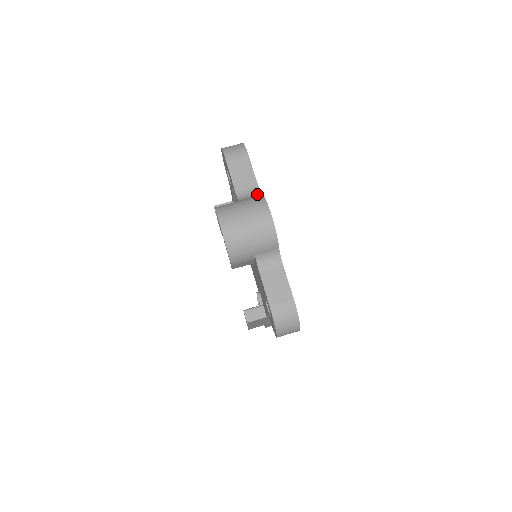
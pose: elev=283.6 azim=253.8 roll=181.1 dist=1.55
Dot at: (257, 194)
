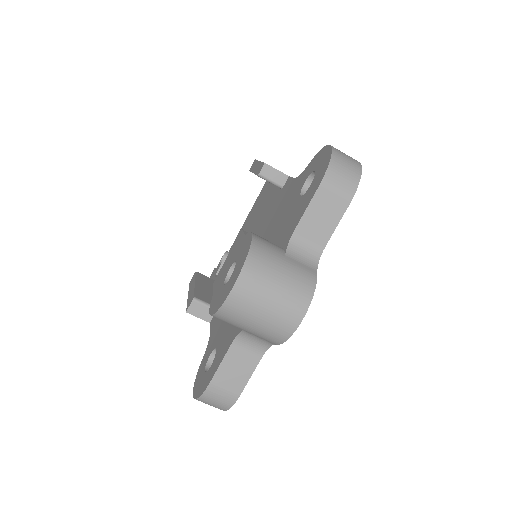
Dot at: (313, 262)
